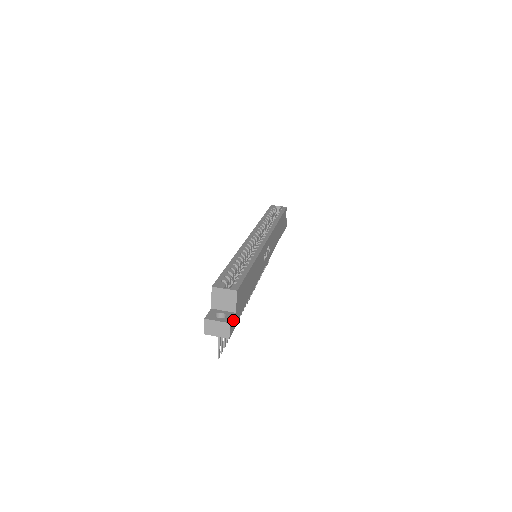
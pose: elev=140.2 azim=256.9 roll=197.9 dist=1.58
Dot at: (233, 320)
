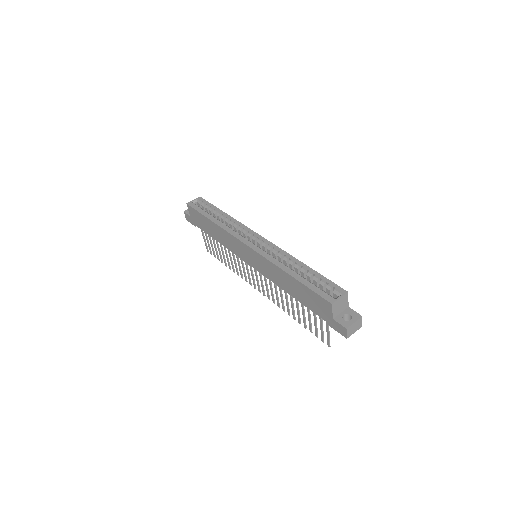
Dot at: (354, 313)
